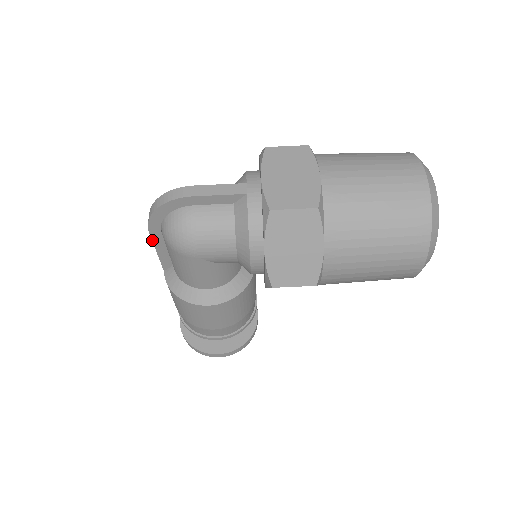
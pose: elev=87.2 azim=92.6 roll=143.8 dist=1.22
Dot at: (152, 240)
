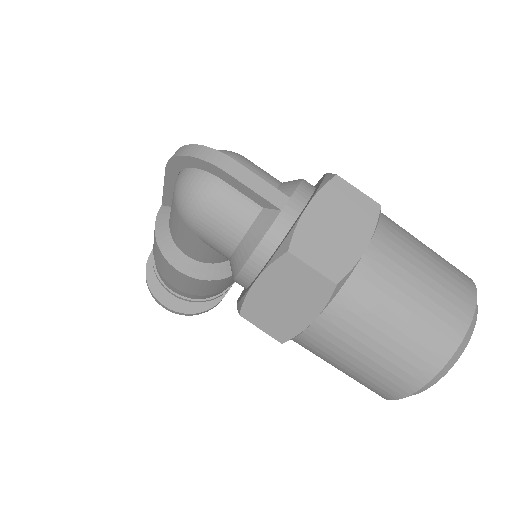
Dot at: (165, 175)
